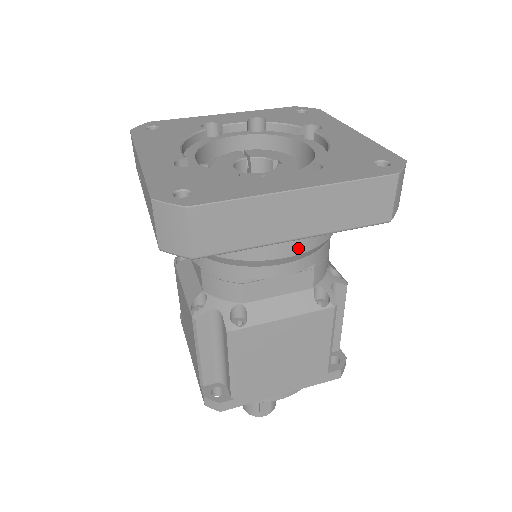
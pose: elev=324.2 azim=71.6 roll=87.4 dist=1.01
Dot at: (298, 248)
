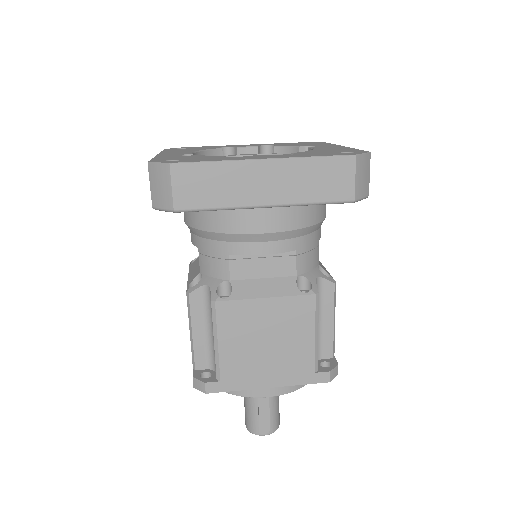
Dot at: (275, 226)
